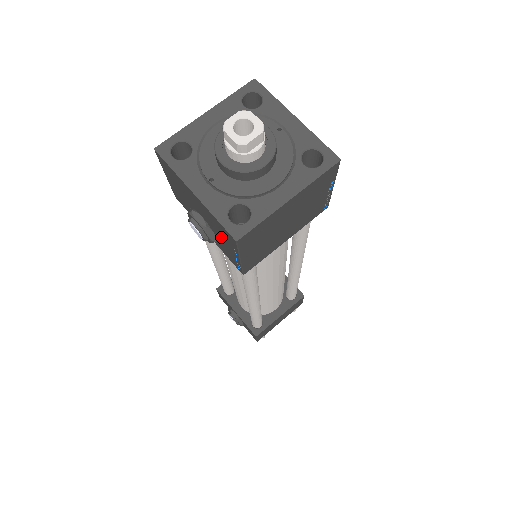
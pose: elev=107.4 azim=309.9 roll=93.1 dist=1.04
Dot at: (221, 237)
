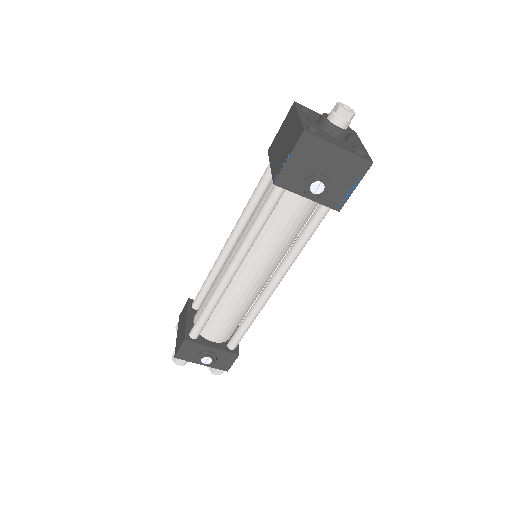
Dot at: (343, 178)
